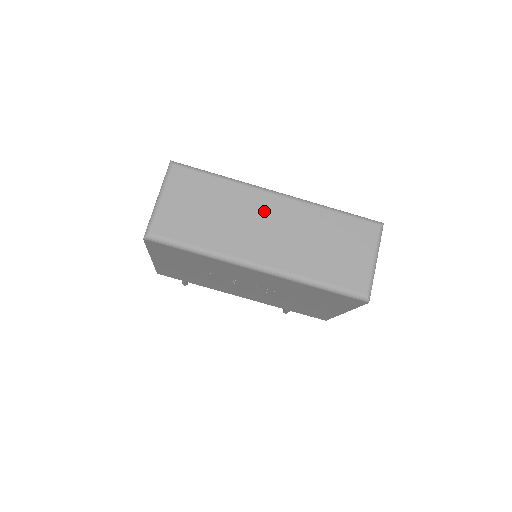
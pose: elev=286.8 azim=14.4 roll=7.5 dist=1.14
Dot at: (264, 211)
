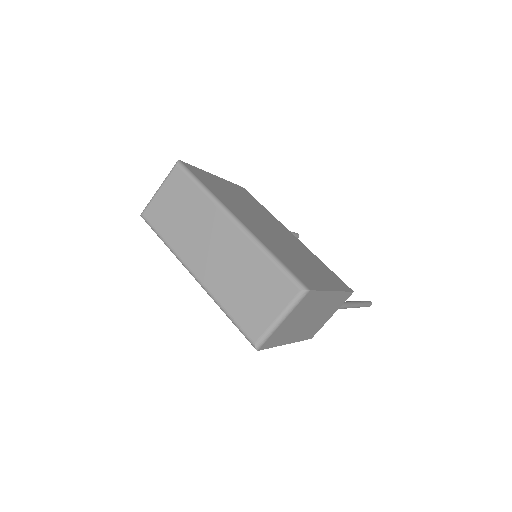
Dot at: (216, 231)
